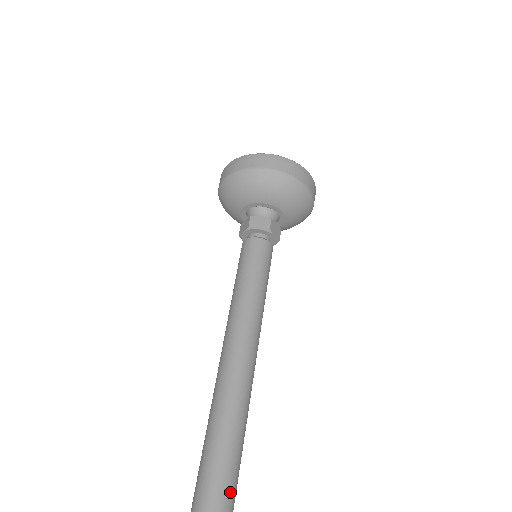
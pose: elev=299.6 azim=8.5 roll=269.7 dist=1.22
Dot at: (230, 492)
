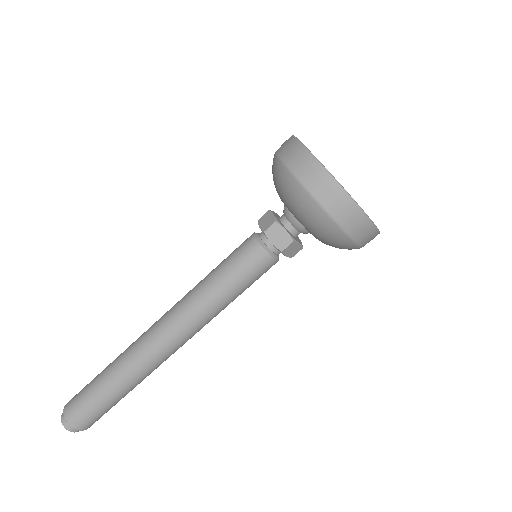
Dot at: occluded
